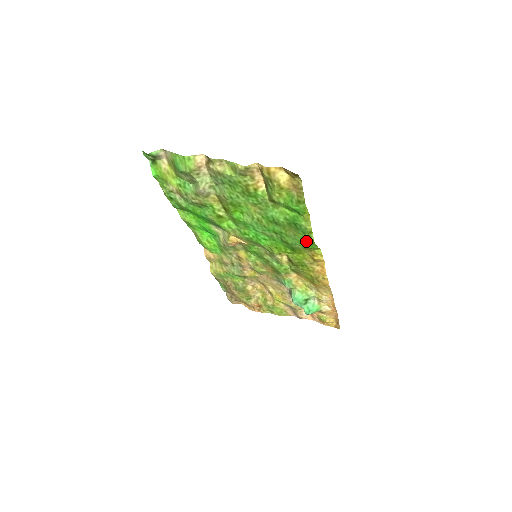
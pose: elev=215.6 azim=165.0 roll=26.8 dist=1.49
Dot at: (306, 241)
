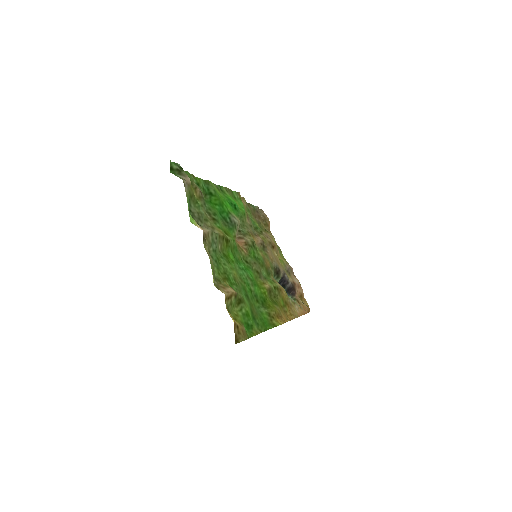
Dot at: (263, 322)
